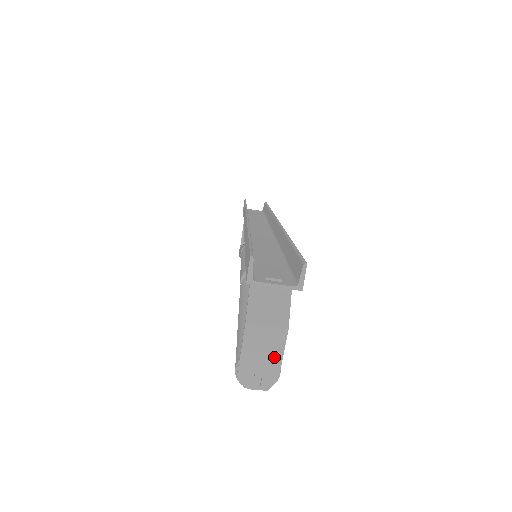
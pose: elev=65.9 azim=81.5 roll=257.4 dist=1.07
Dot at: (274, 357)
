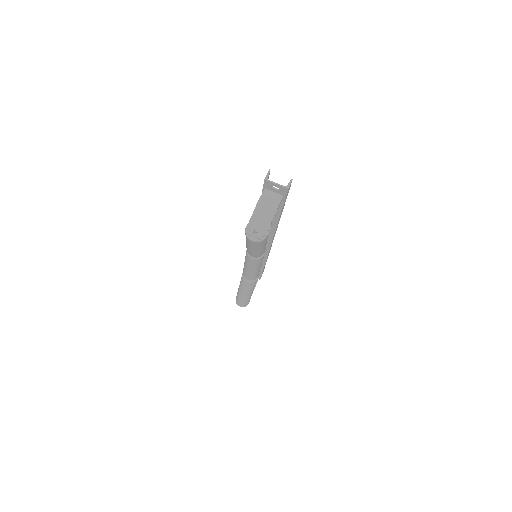
Dot at: (267, 221)
